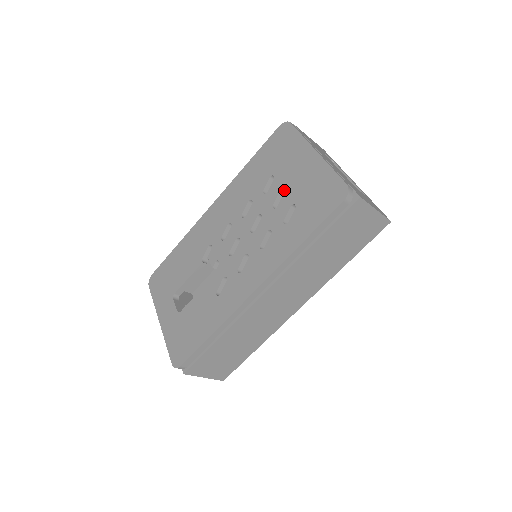
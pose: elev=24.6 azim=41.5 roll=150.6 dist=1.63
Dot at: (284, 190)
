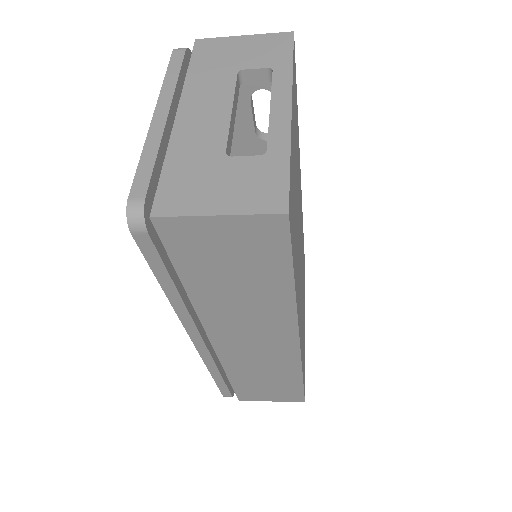
Dot at: occluded
